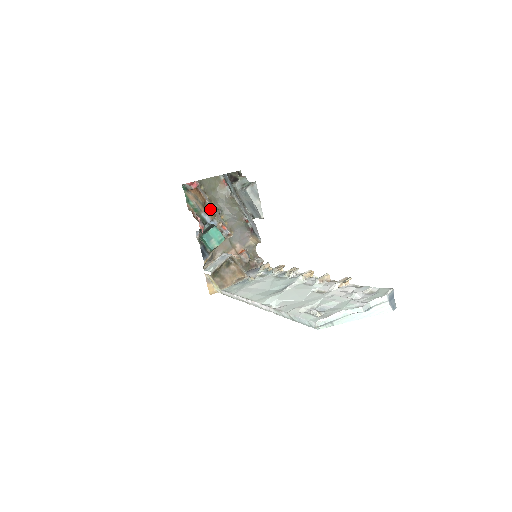
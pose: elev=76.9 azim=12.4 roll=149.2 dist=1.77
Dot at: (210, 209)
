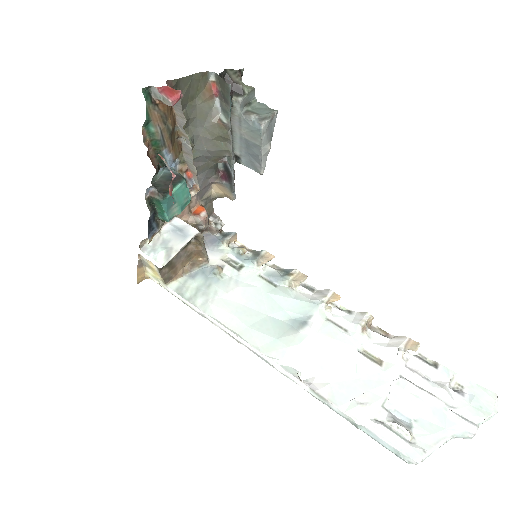
Dot at: (177, 140)
